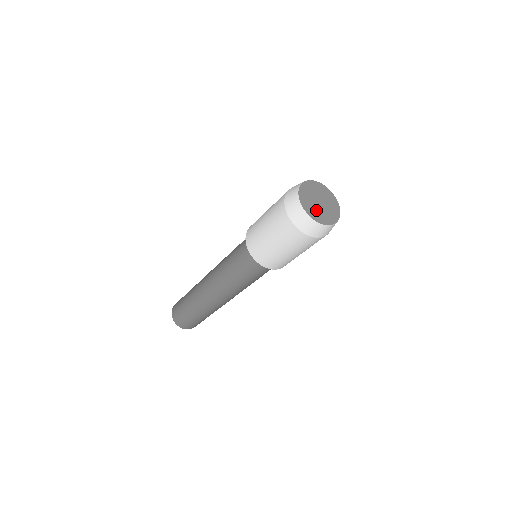
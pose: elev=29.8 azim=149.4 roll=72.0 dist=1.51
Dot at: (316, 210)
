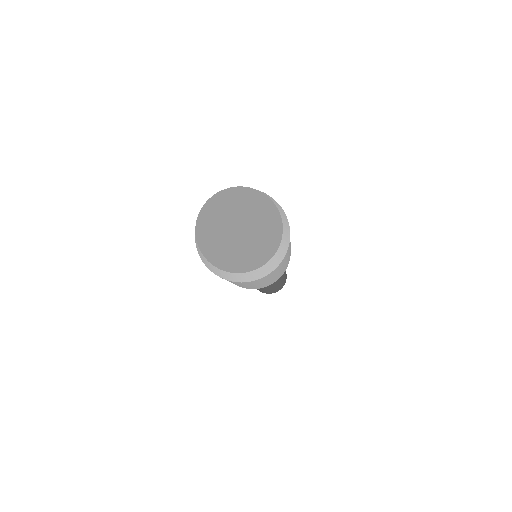
Dot at: (248, 249)
